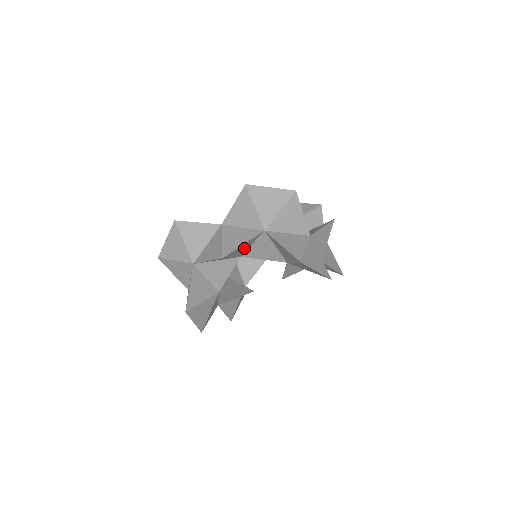
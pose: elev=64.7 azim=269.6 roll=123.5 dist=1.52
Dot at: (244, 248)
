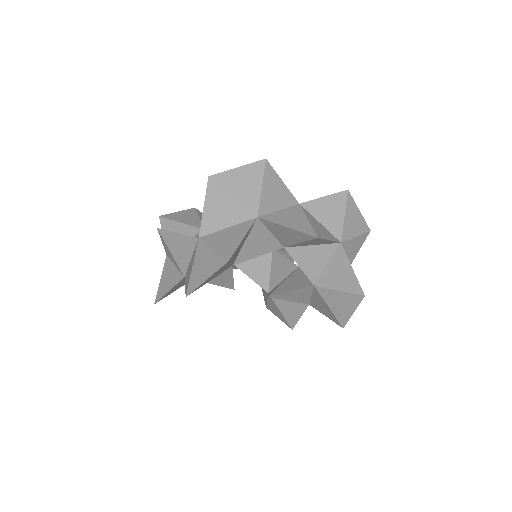
Dot at: (311, 243)
